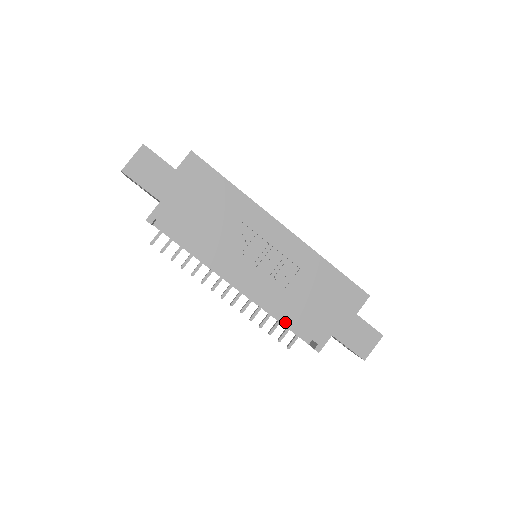
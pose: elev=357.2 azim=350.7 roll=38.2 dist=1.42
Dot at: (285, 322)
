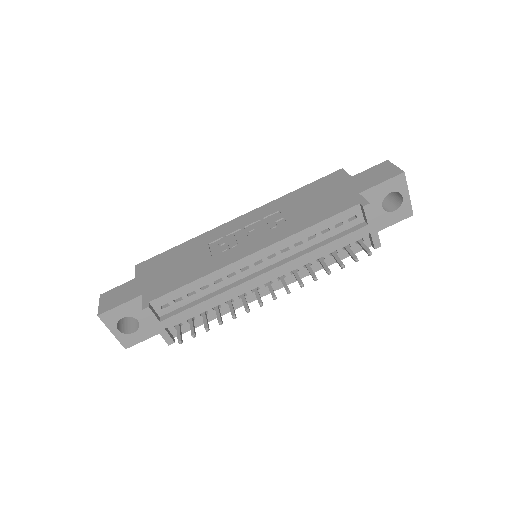
Dot at: (330, 240)
